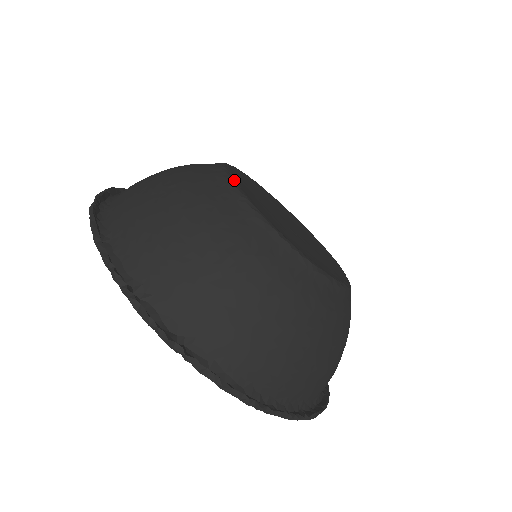
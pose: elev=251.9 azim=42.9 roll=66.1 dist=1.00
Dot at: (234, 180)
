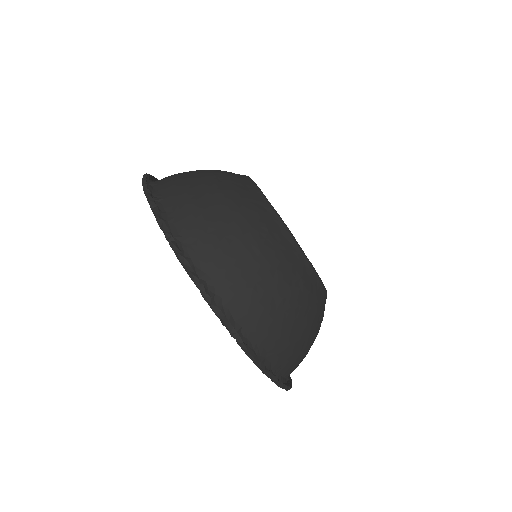
Dot at: occluded
